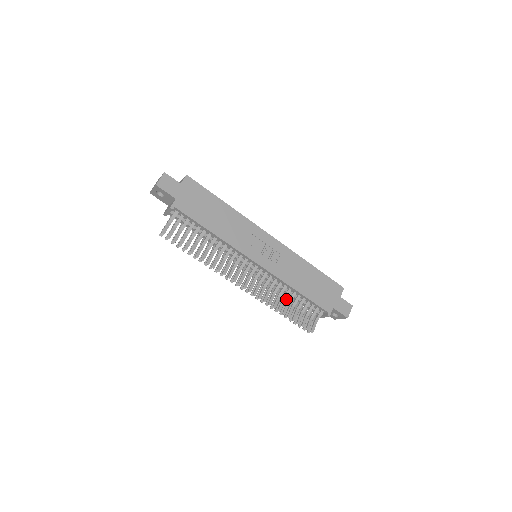
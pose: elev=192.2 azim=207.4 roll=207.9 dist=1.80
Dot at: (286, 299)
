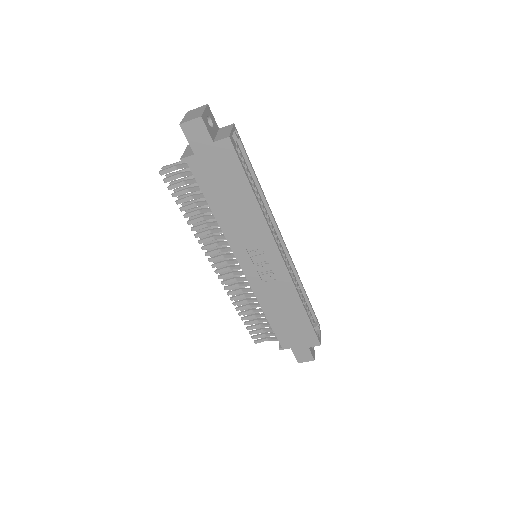
Dot at: occluded
